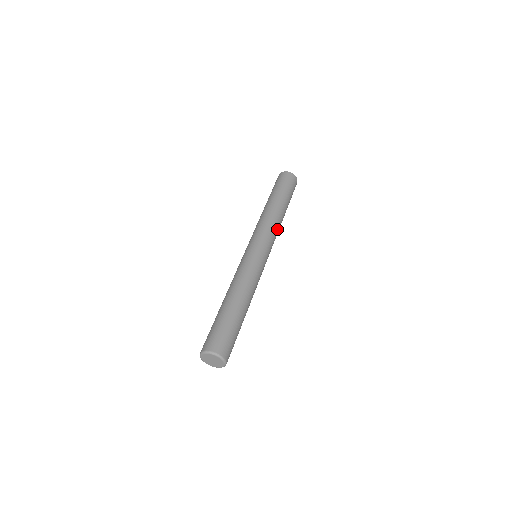
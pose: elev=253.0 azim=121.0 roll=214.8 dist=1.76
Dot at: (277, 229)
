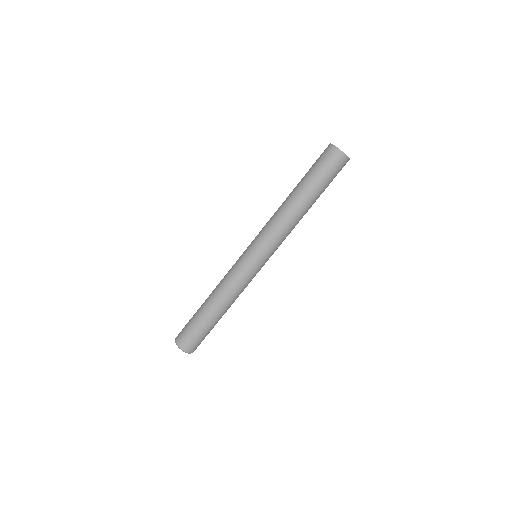
Dot at: (288, 231)
